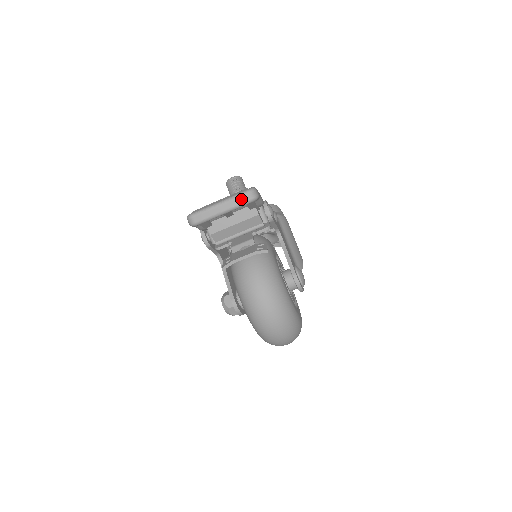
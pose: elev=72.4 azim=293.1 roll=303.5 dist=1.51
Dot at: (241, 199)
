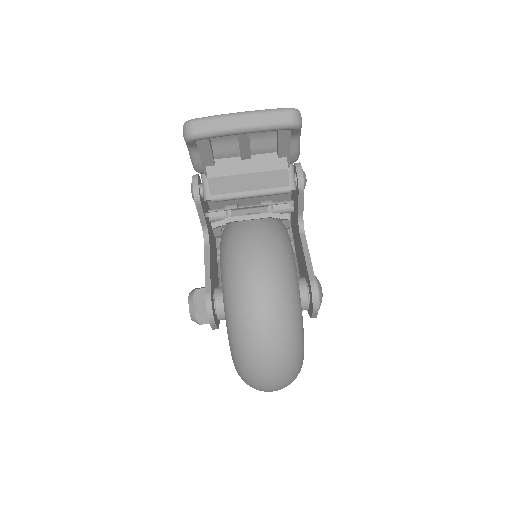
Dot at: (276, 116)
